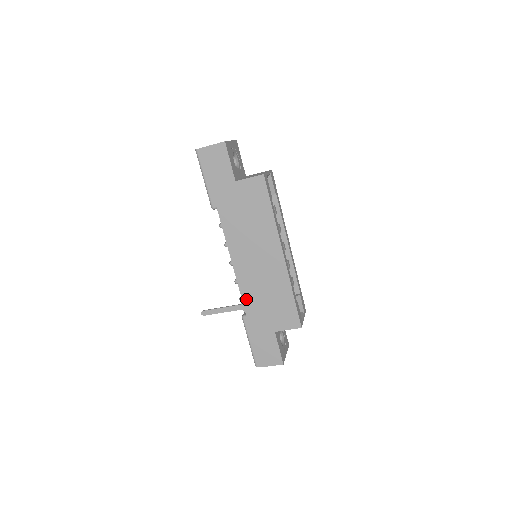
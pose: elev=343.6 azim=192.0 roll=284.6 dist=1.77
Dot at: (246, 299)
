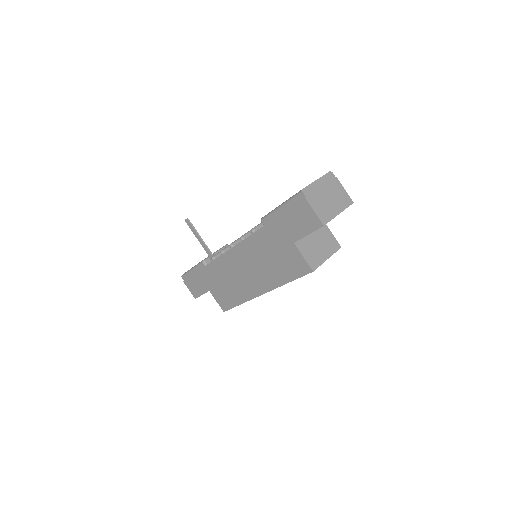
Dot at: (215, 264)
